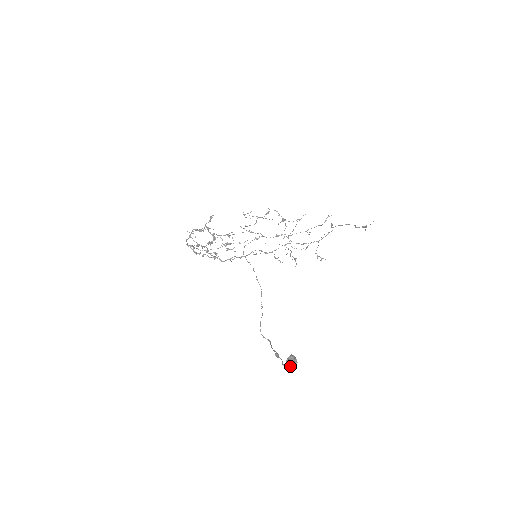
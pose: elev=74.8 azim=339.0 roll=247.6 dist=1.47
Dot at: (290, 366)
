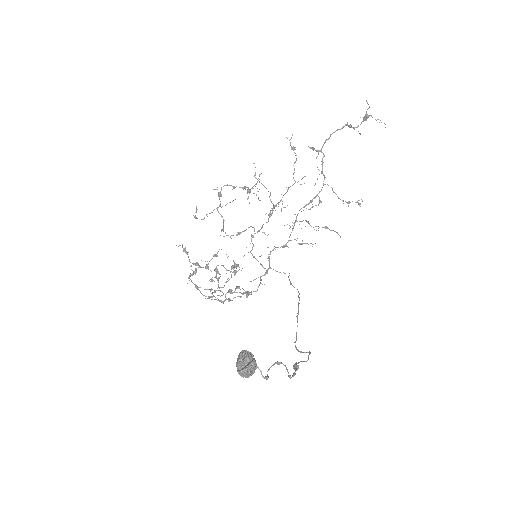
Dot at: (240, 372)
